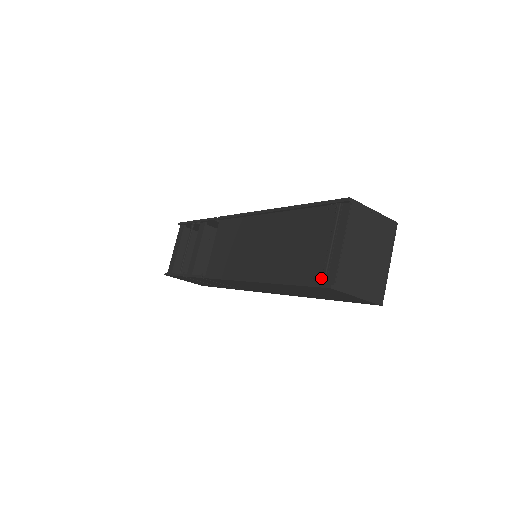
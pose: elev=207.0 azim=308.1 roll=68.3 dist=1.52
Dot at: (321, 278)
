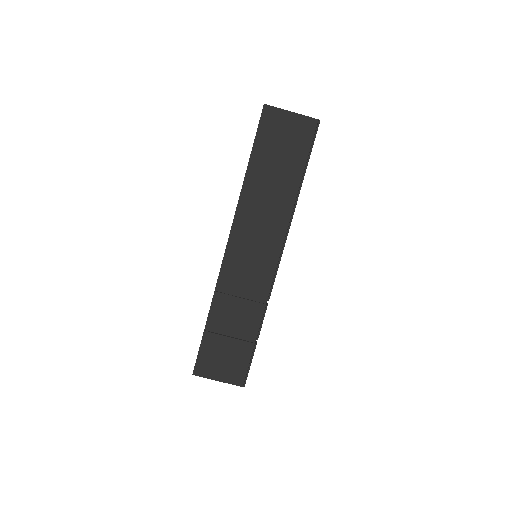
Dot at: occluded
